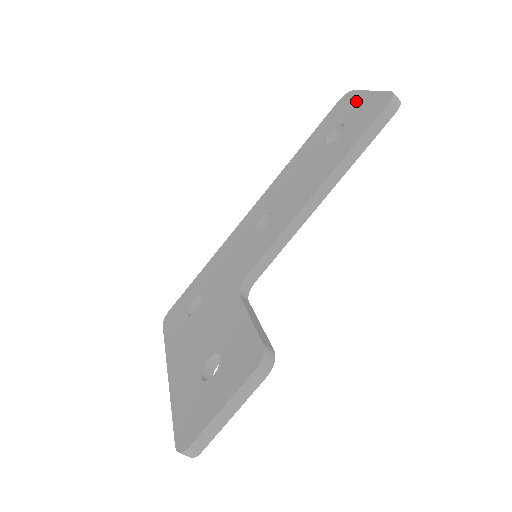
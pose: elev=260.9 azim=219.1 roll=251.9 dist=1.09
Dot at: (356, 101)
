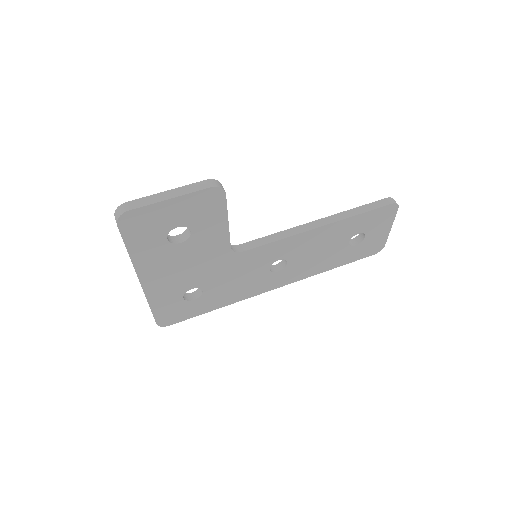
Dot at: occluded
